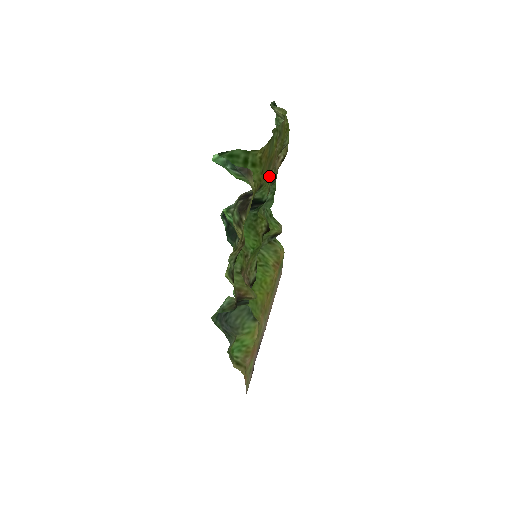
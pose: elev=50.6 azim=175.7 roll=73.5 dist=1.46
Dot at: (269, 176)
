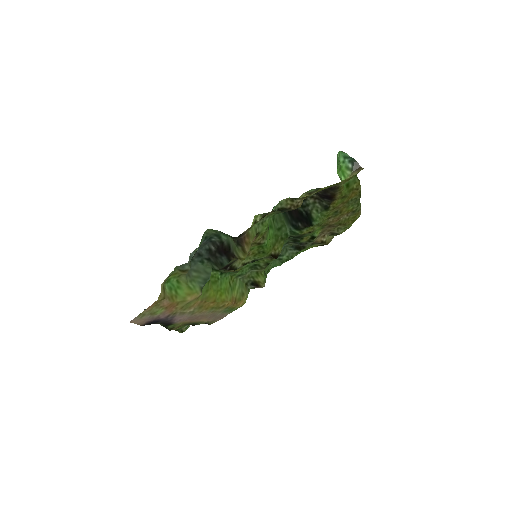
Dot at: (325, 221)
